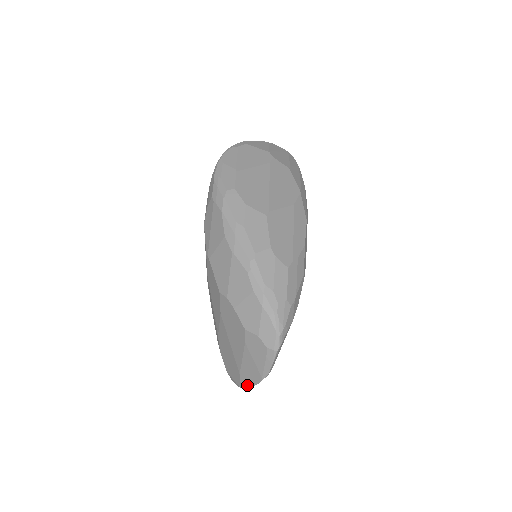
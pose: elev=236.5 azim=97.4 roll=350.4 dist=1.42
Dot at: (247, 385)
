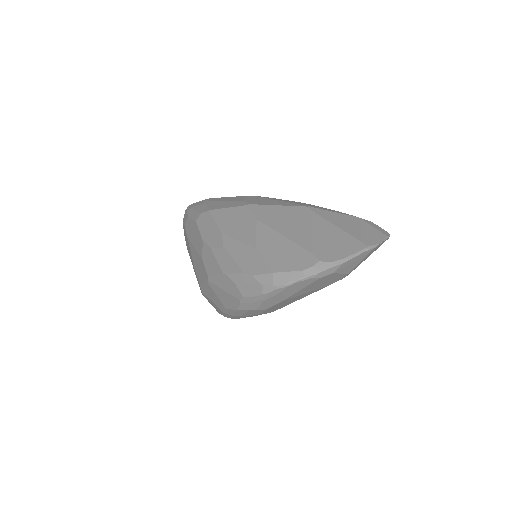
Dot at: occluded
